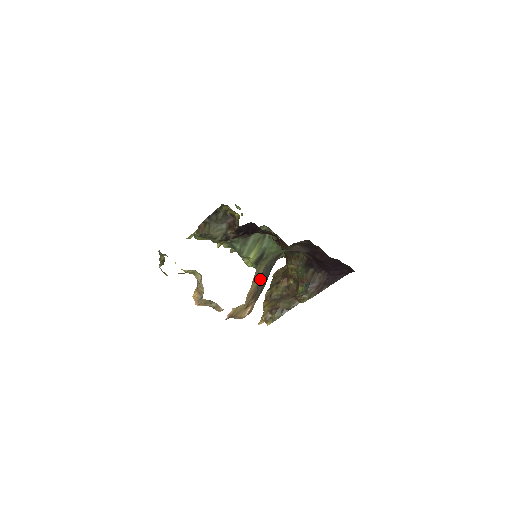
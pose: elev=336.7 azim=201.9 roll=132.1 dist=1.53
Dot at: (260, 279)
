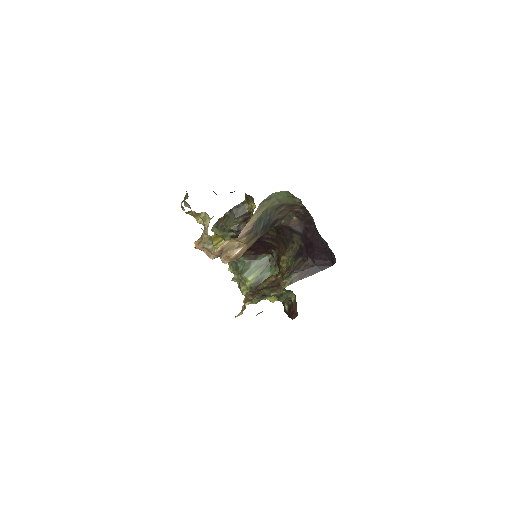
Dot at: (258, 220)
